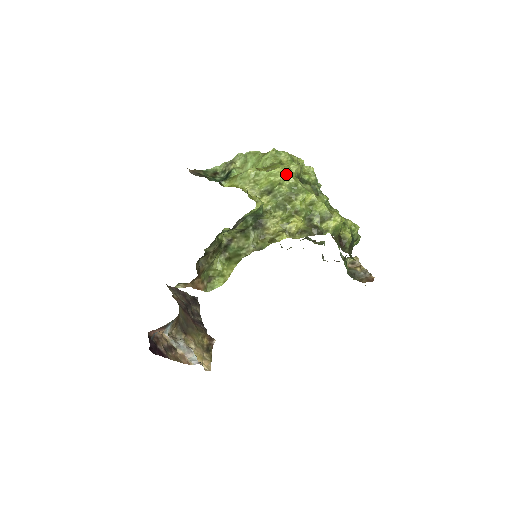
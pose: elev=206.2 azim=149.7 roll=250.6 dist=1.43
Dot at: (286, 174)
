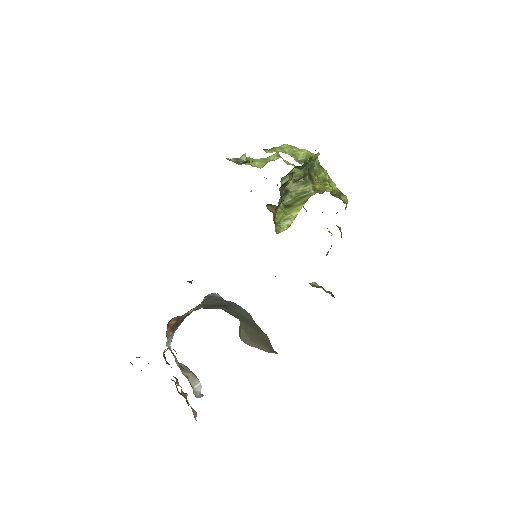
Dot at: (312, 153)
